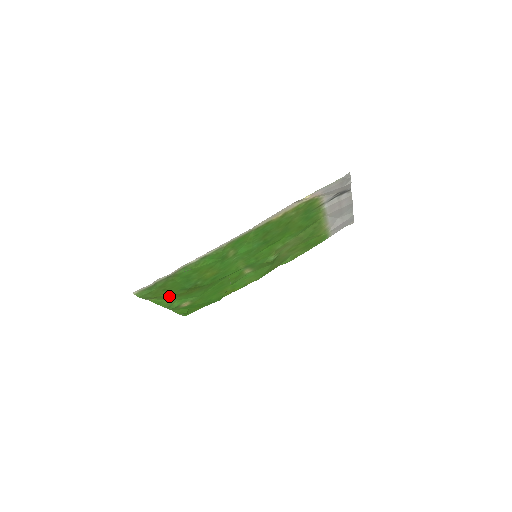
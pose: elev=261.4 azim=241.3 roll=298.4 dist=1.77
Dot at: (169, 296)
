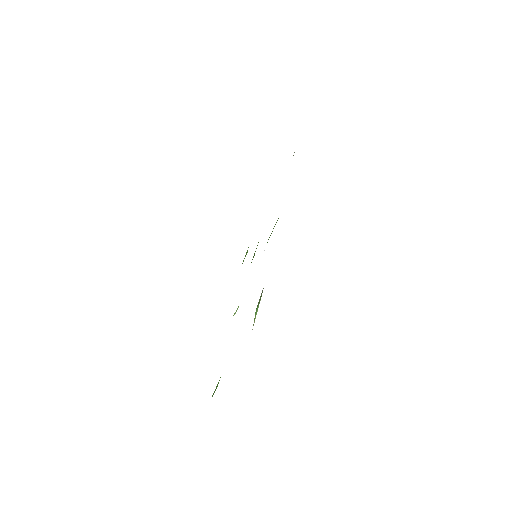
Dot at: occluded
